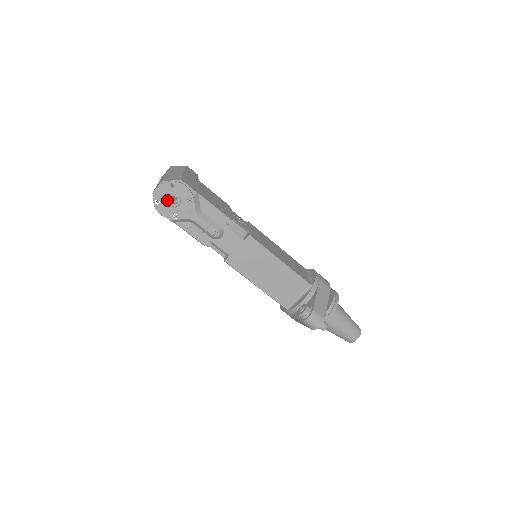
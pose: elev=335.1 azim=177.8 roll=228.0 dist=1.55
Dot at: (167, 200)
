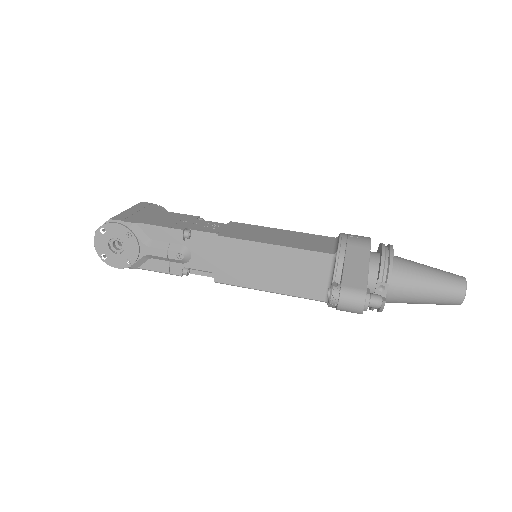
Dot at: (111, 249)
